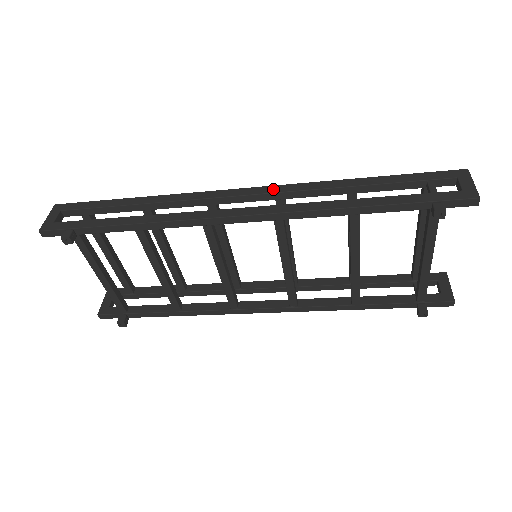
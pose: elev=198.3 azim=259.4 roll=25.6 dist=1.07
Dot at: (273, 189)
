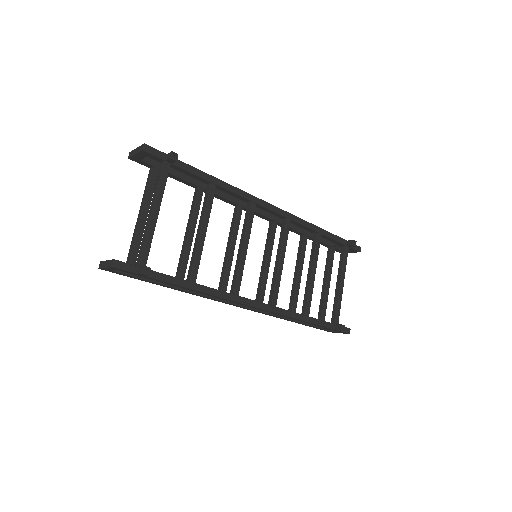
Dot at: (272, 215)
